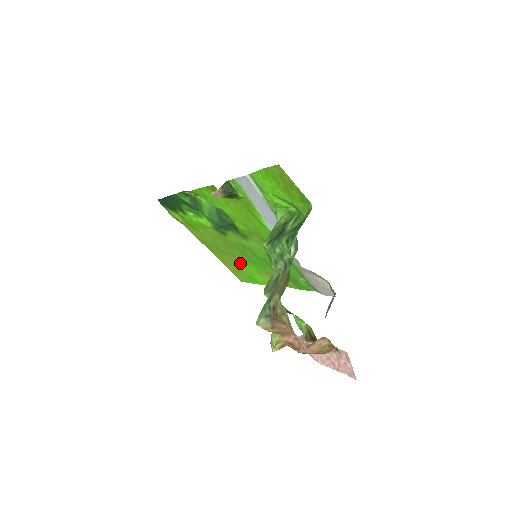
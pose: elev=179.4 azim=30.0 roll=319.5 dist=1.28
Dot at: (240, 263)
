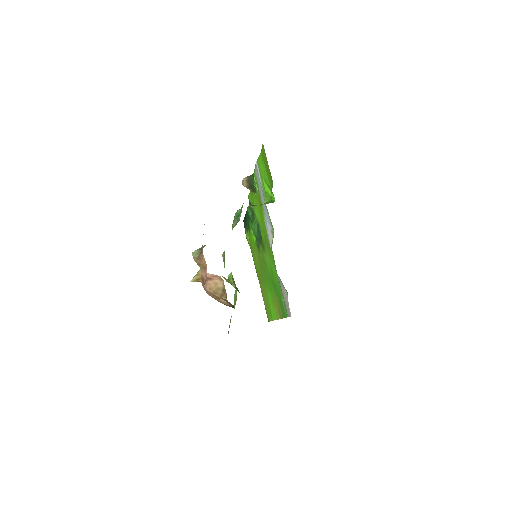
Dot at: (266, 291)
